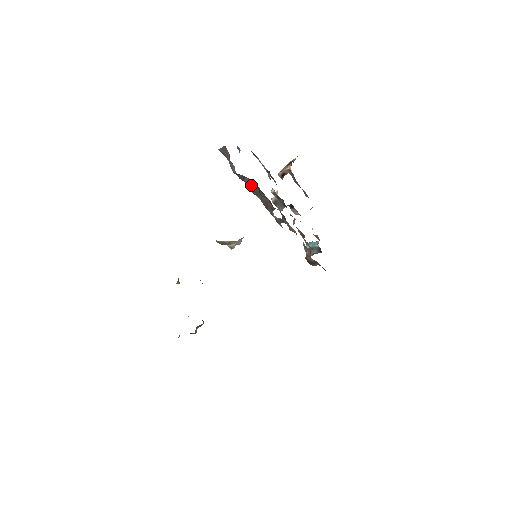
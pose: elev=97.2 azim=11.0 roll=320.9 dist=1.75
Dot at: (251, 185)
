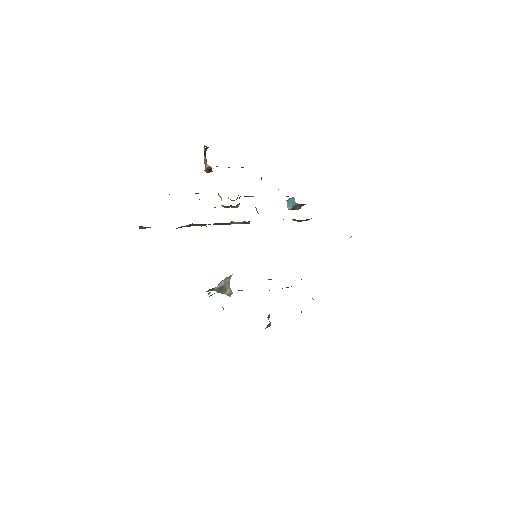
Dot at: (193, 225)
